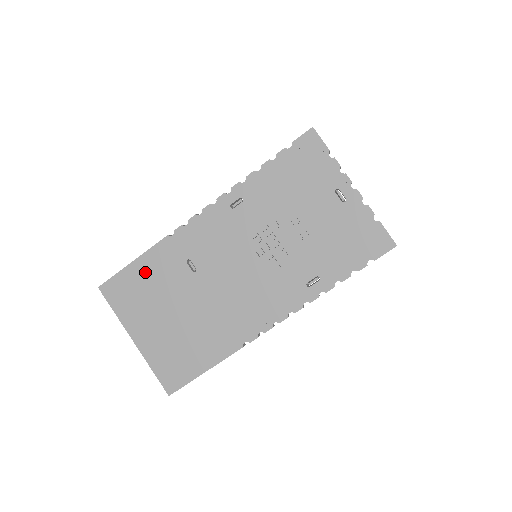
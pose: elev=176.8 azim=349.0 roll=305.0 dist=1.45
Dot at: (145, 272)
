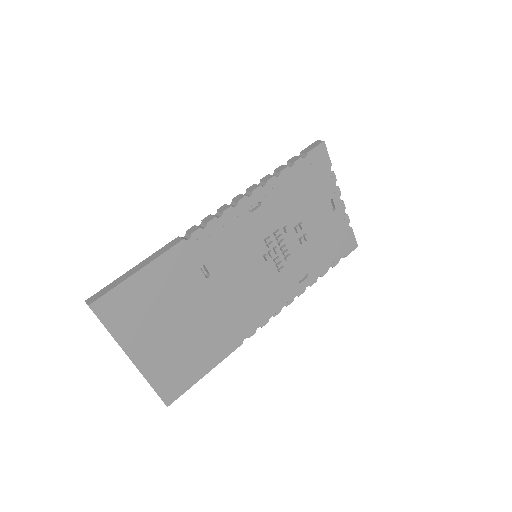
Dot at: (153, 282)
